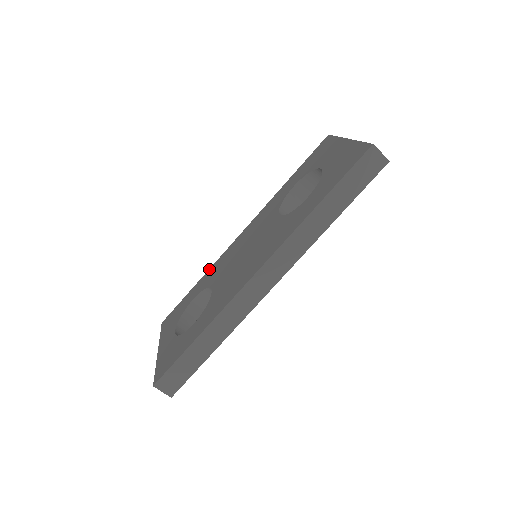
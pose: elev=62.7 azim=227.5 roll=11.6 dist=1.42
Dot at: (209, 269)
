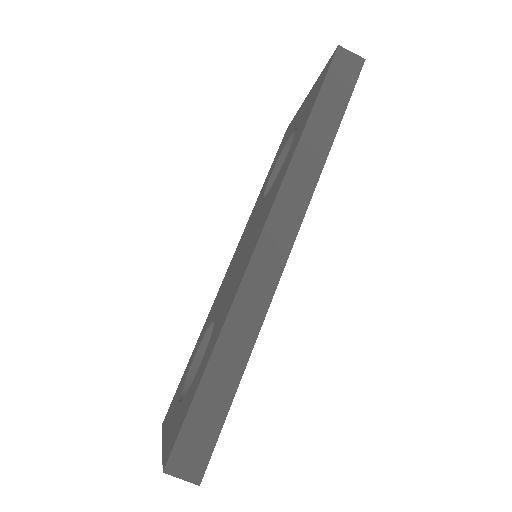
Dot at: occluded
